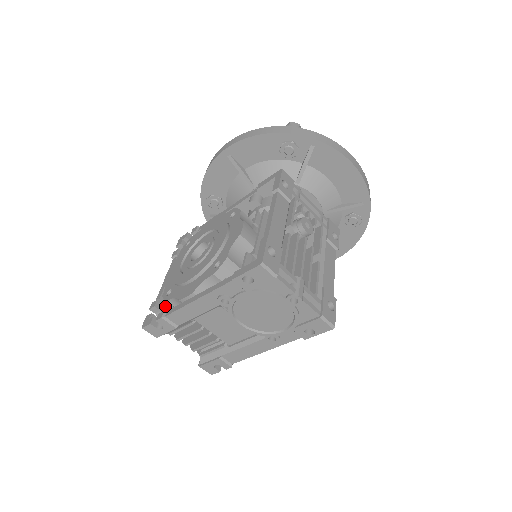
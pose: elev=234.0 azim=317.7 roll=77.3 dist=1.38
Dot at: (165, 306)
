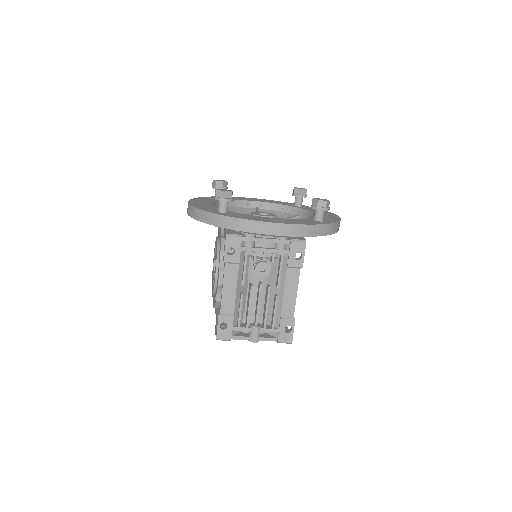
Dot at: occluded
